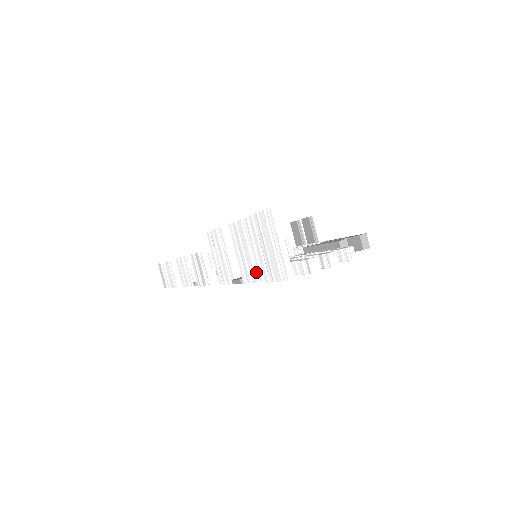
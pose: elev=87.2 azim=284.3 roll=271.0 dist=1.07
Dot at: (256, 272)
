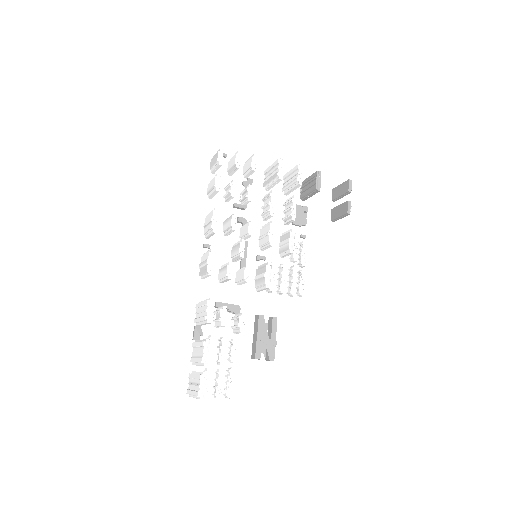
Dot at: occluded
